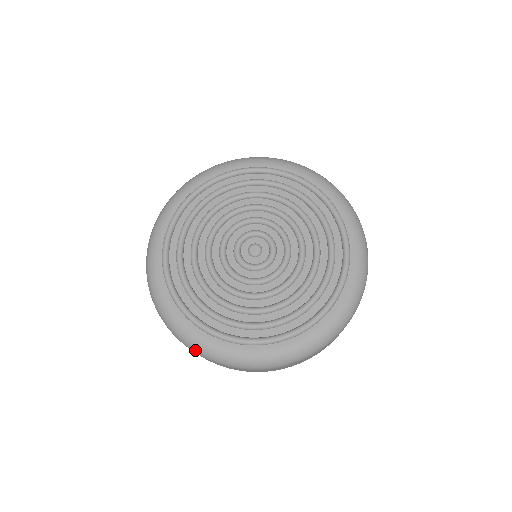
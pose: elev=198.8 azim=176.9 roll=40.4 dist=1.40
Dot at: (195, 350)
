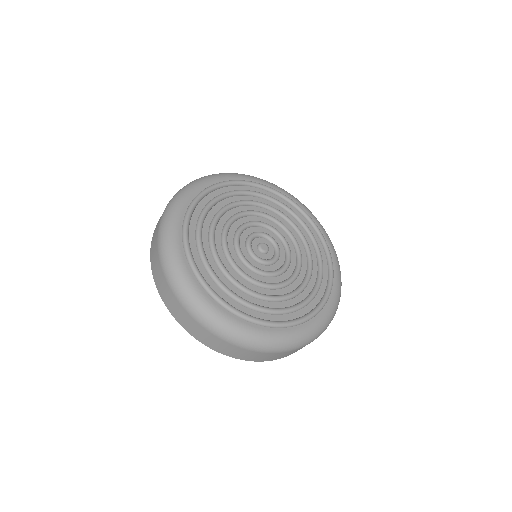
Dot at: (161, 242)
